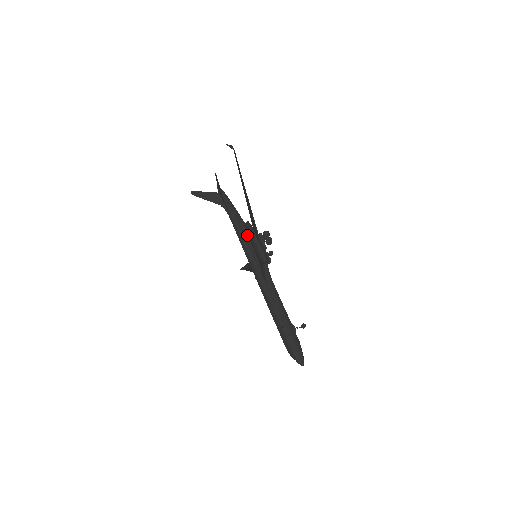
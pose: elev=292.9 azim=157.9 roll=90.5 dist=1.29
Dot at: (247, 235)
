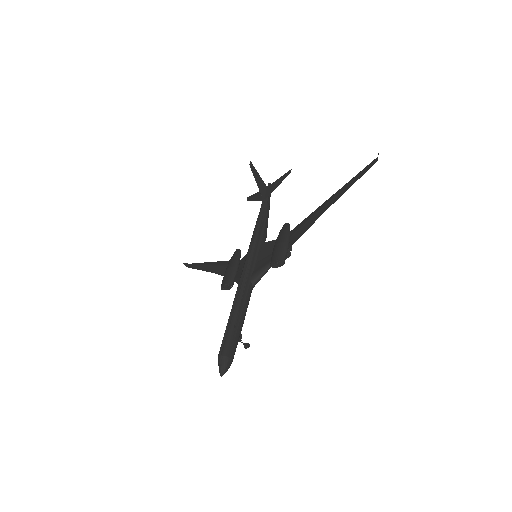
Dot at: (265, 235)
